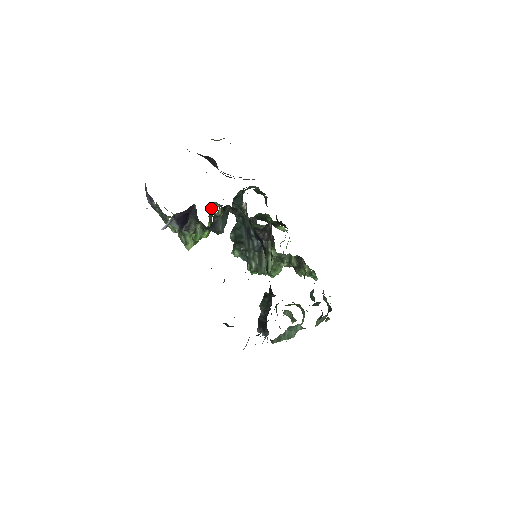
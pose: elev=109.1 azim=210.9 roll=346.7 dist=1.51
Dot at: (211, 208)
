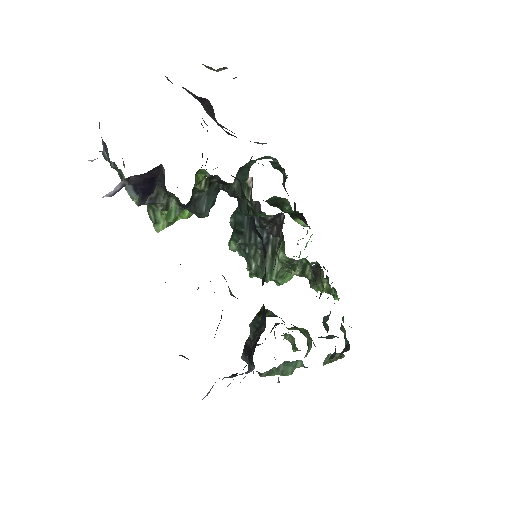
Dot at: (197, 177)
